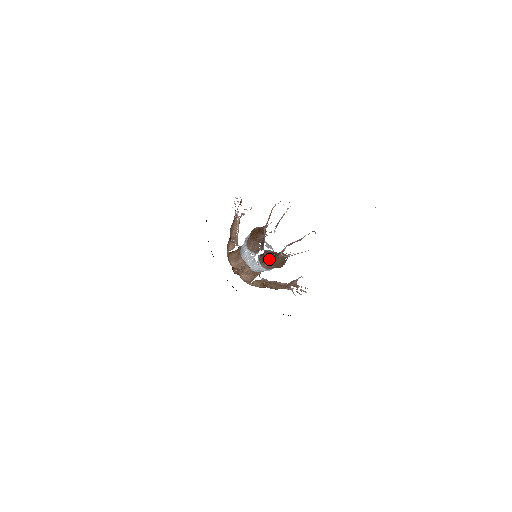
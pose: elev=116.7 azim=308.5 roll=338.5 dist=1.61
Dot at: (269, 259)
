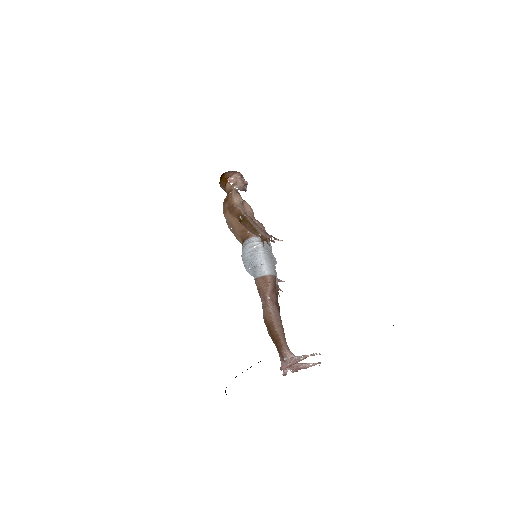
Dot at: occluded
